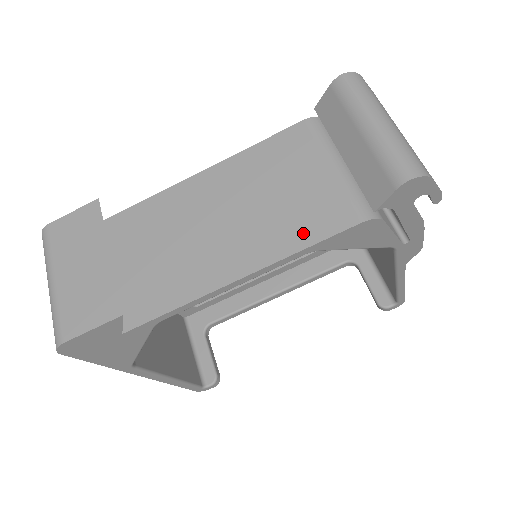
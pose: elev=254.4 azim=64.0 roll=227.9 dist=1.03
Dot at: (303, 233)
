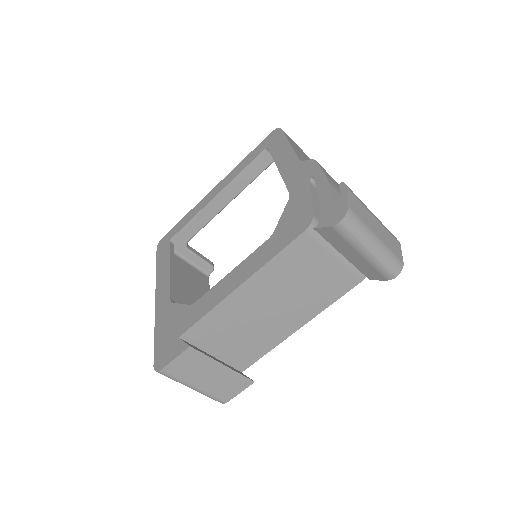
Dot at: (328, 298)
